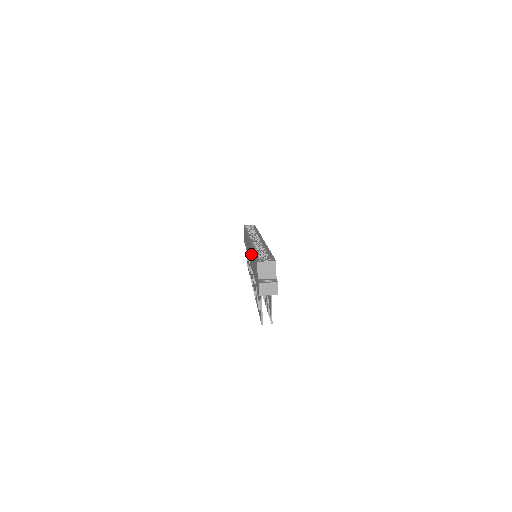
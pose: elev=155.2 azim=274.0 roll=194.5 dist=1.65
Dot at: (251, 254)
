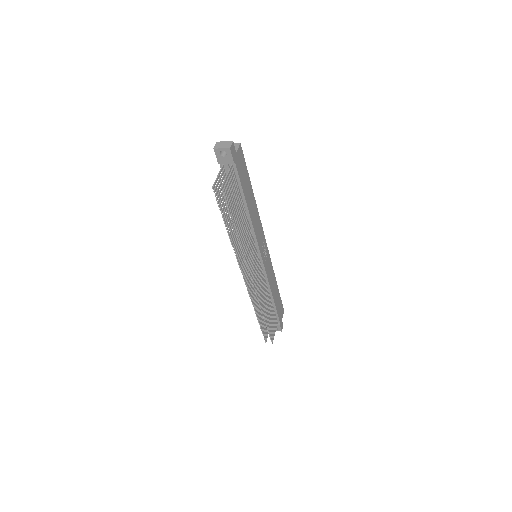
Dot at: occluded
